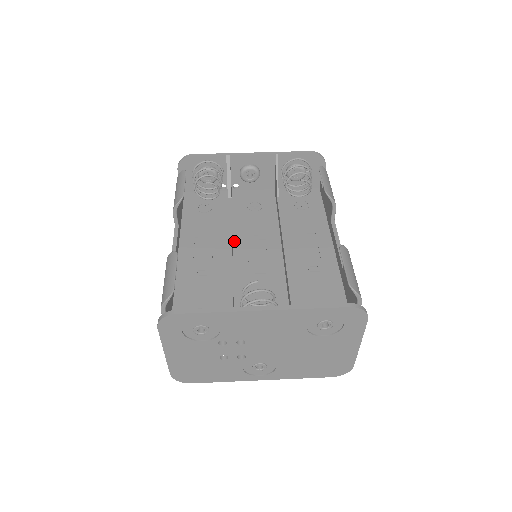
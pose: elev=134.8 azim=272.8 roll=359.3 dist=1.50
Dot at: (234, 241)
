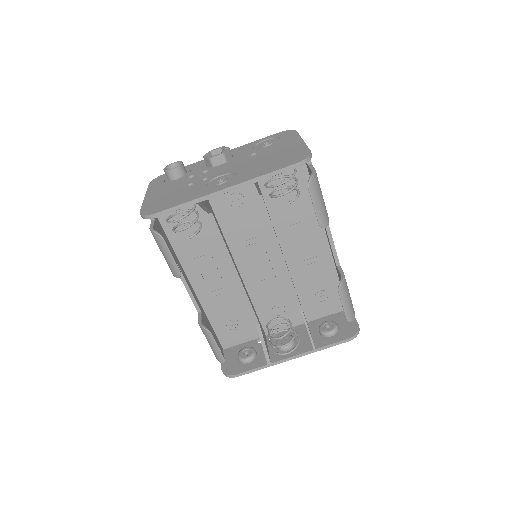
Dot at: (233, 254)
